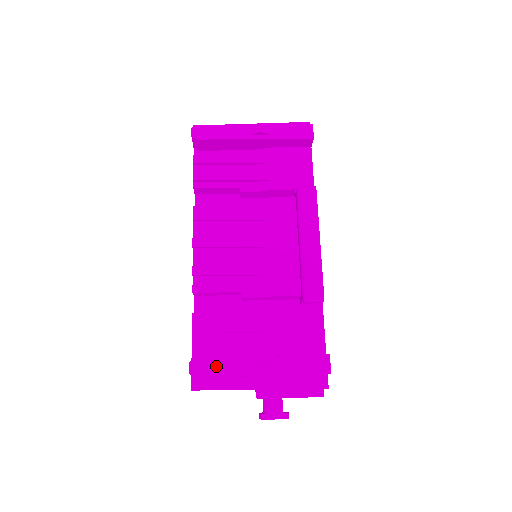
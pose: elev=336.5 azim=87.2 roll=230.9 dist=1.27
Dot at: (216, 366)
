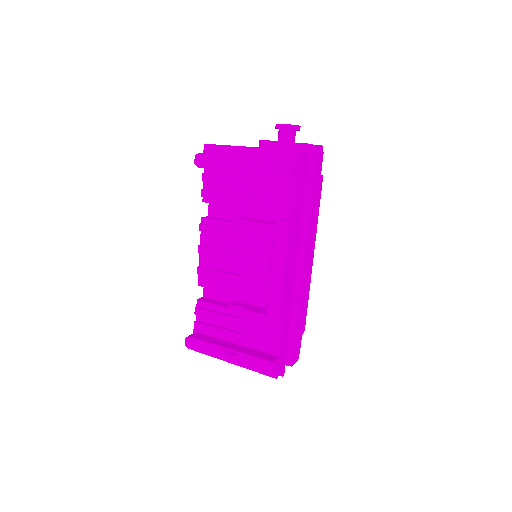
Dot at: (200, 346)
